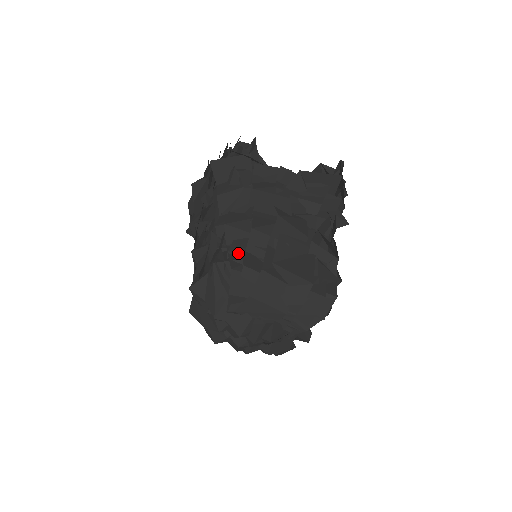
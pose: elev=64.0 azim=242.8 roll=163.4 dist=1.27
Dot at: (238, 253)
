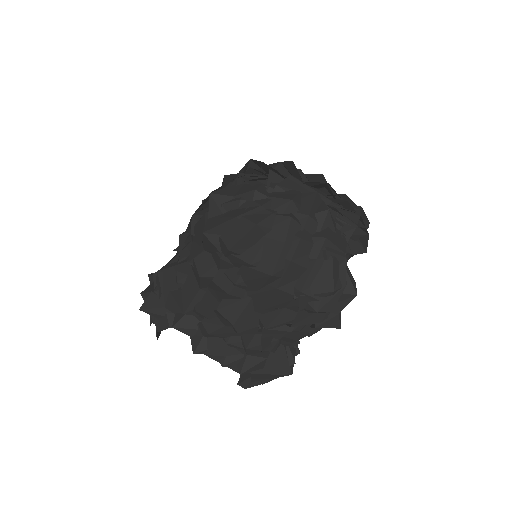
Dot at: occluded
